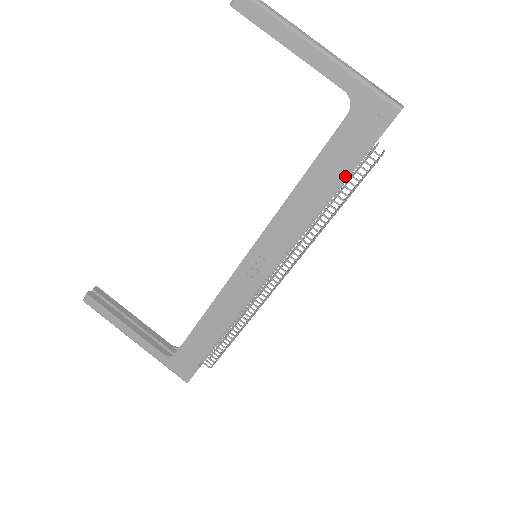
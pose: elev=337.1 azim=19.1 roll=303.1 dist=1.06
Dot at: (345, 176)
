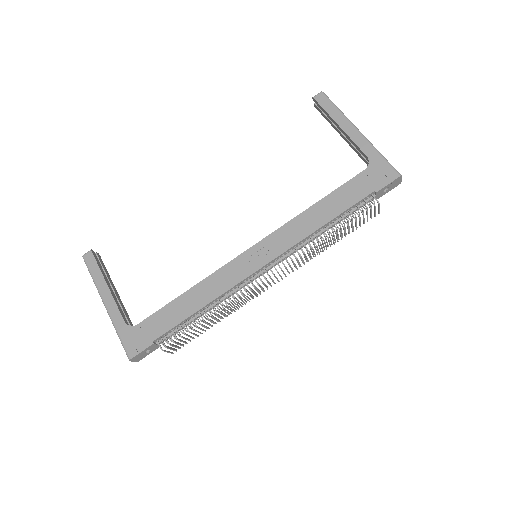
Dot at: (350, 207)
